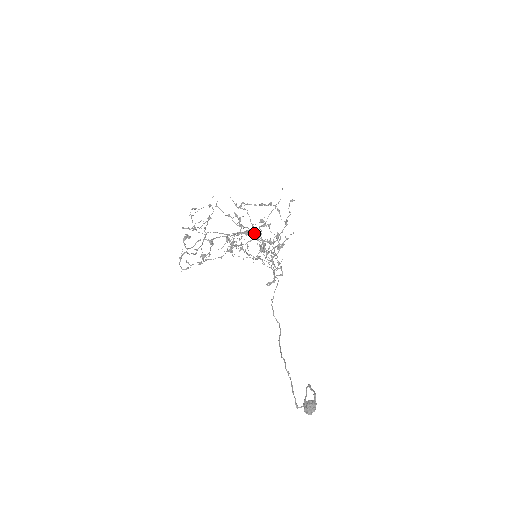
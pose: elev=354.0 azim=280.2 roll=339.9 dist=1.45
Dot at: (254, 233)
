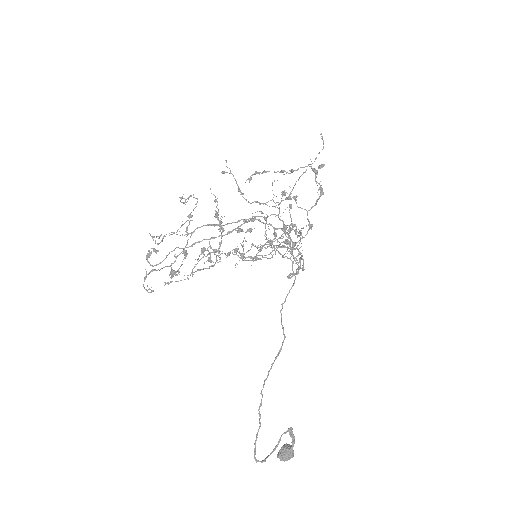
Dot at: (247, 231)
